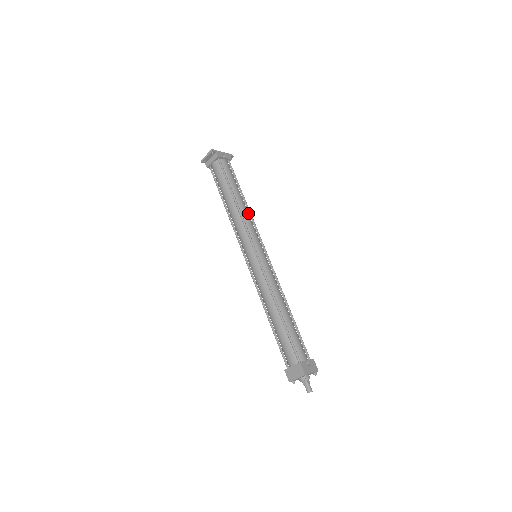
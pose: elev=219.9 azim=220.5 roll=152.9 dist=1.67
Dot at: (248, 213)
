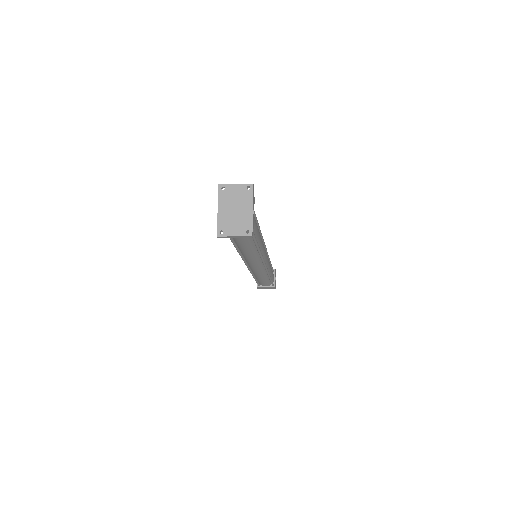
Dot at: occluded
